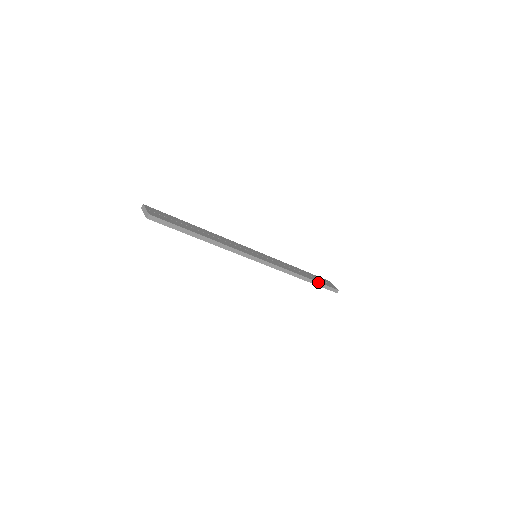
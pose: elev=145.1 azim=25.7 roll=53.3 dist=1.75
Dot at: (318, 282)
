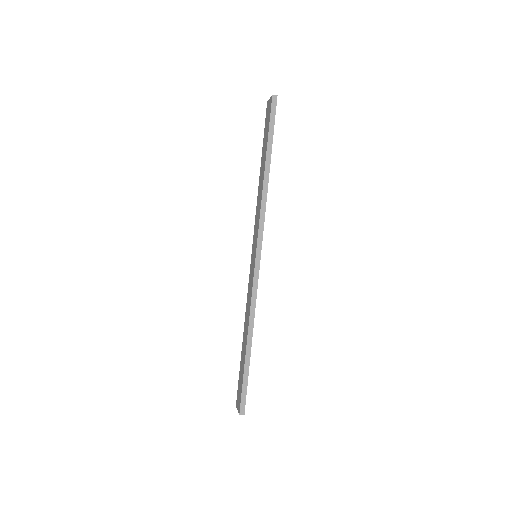
Dot at: occluded
